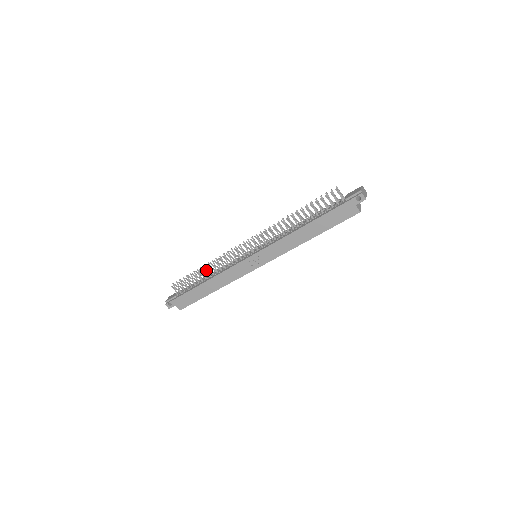
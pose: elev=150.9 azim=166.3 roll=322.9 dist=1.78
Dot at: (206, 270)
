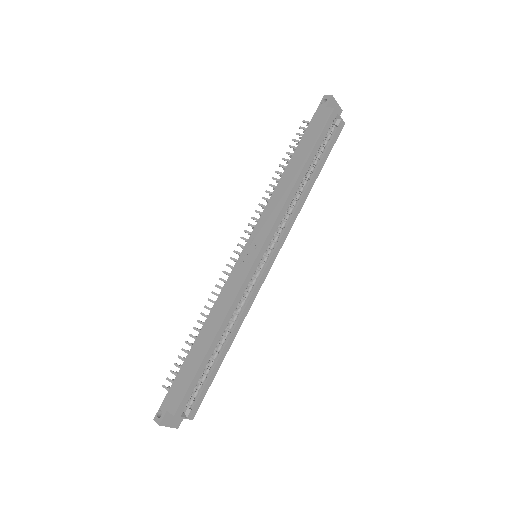
Dot at: occluded
